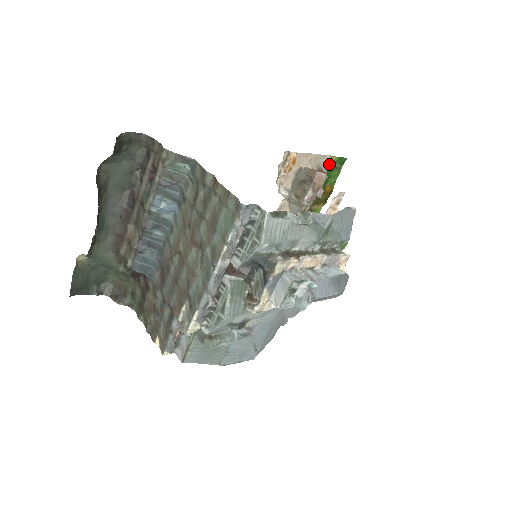
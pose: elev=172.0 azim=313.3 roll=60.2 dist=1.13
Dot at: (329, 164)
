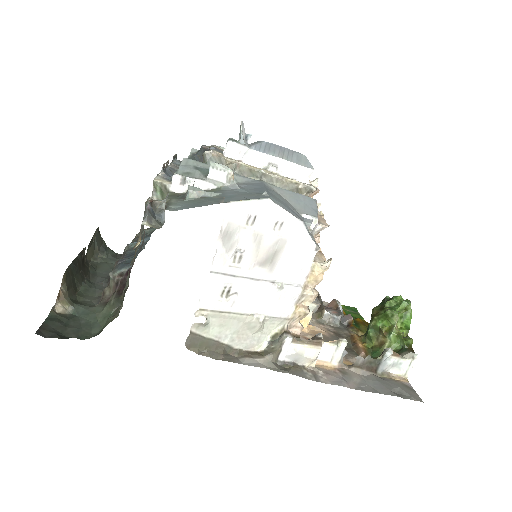
Dot at: occluded
